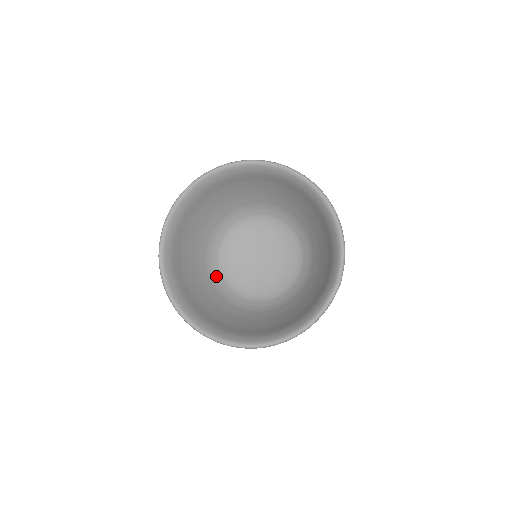
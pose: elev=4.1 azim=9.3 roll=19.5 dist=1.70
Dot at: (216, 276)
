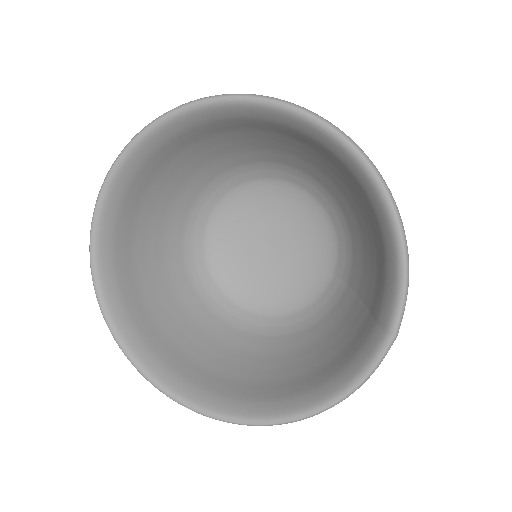
Dot at: (201, 277)
